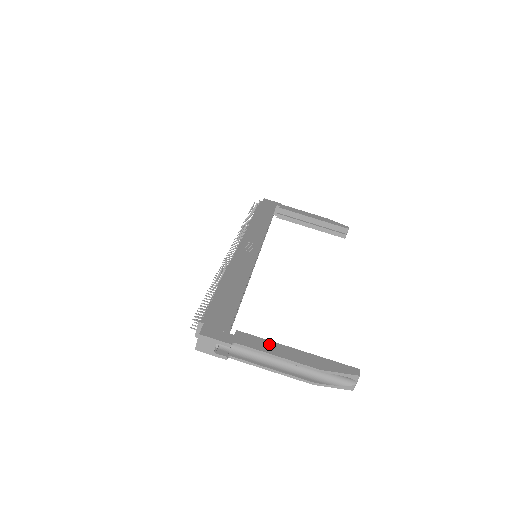
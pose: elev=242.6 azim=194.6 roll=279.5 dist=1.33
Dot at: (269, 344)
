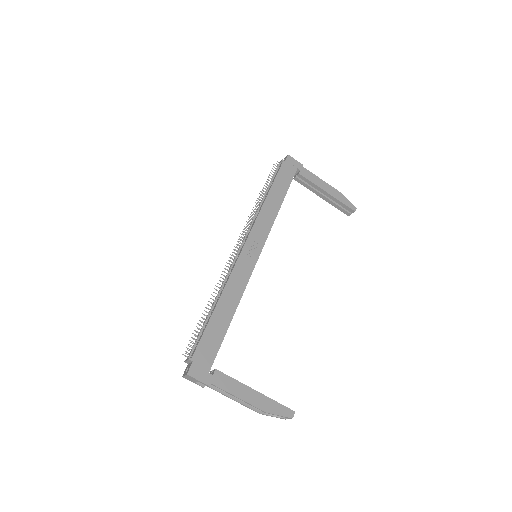
Dot at: (236, 385)
